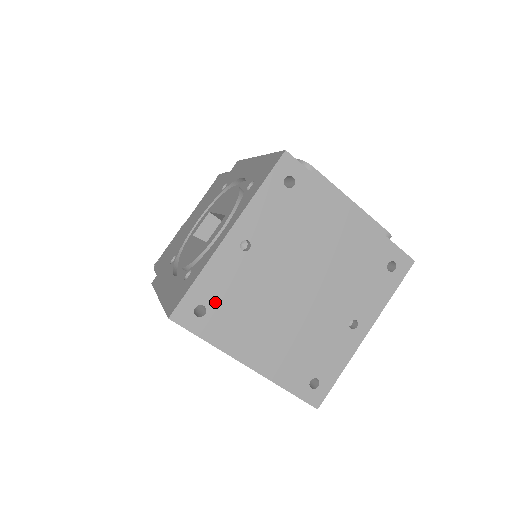
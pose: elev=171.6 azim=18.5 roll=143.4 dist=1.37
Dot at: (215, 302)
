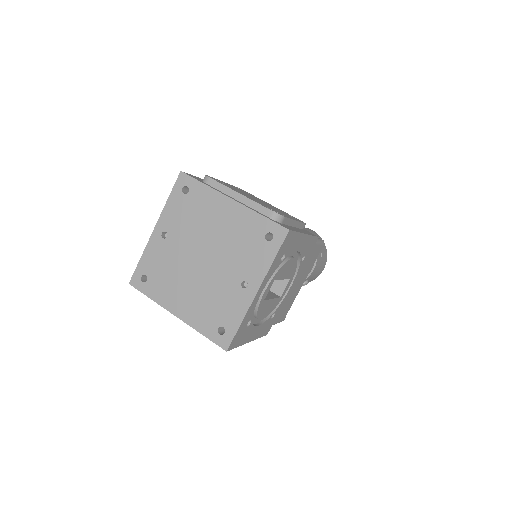
Dot at: (152, 272)
